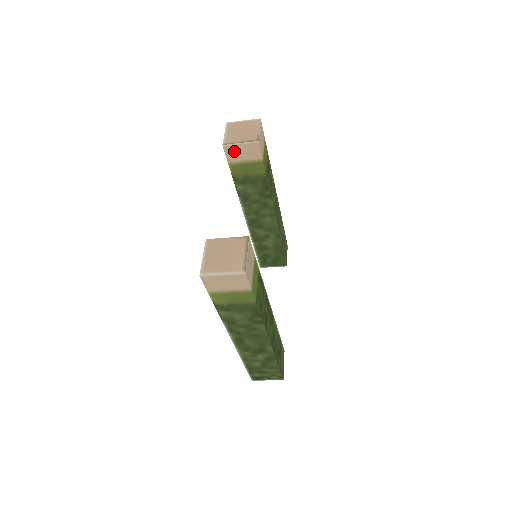
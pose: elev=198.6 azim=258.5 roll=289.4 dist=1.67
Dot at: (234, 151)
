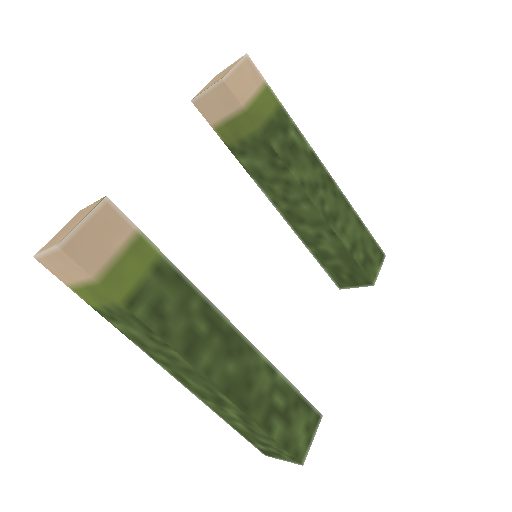
Dot at: (207, 106)
